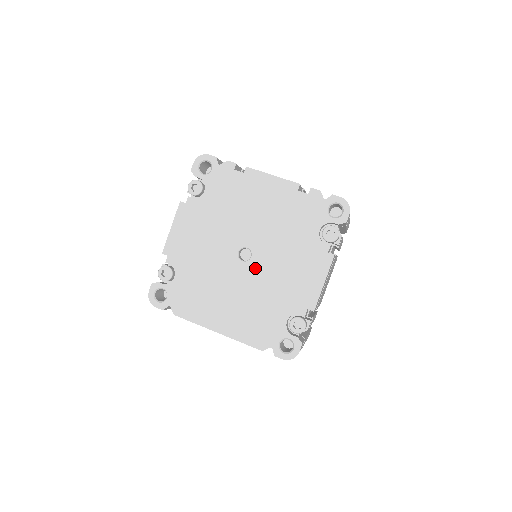
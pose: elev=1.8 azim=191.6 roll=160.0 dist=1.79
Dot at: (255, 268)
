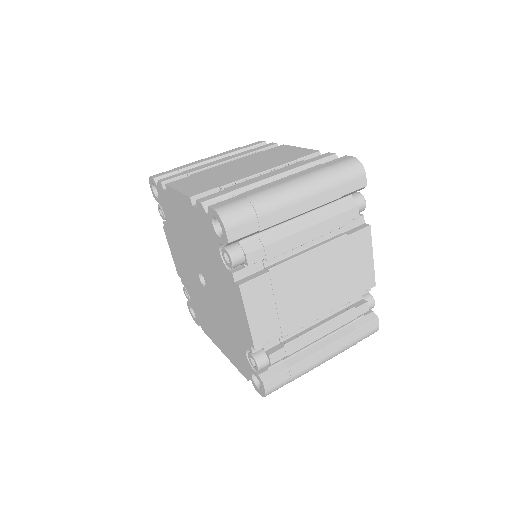
Dot at: (211, 295)
